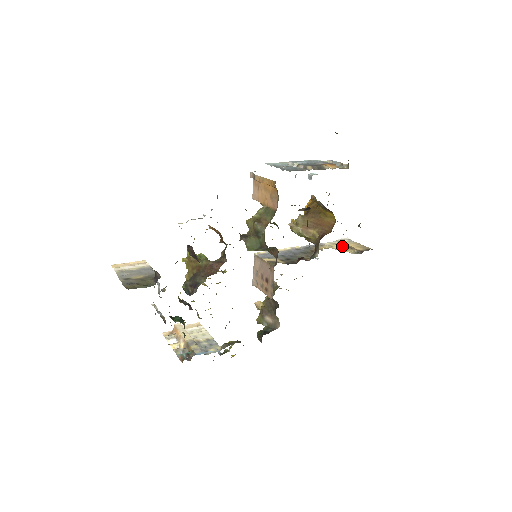
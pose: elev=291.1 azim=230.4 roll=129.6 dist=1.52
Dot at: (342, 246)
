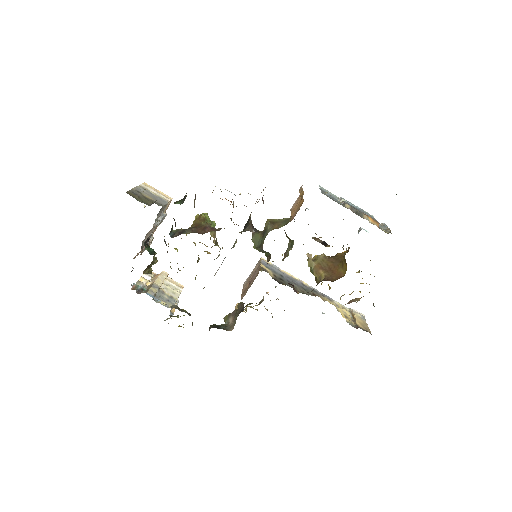
Dot at: (348, 314)
